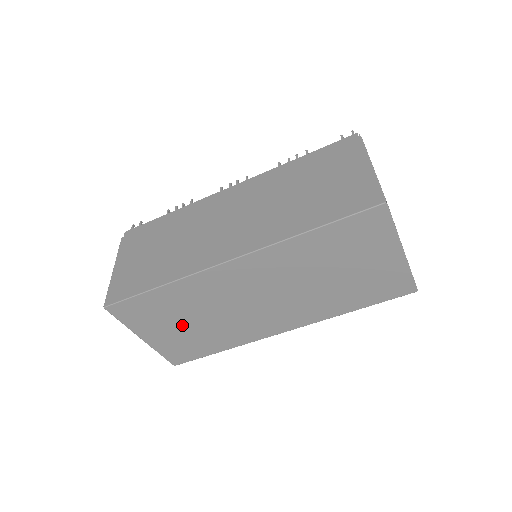
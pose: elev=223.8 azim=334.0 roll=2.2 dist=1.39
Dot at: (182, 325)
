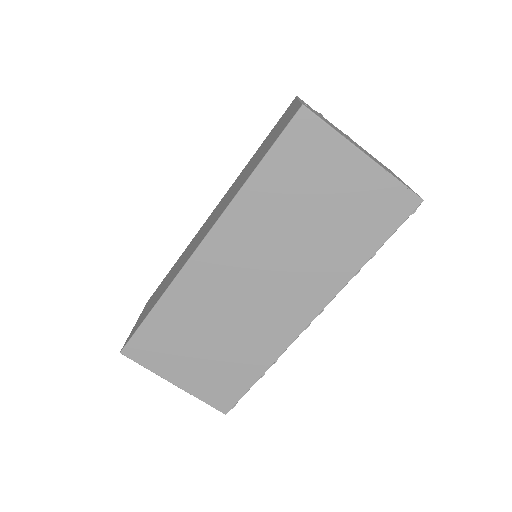
Dot at: (202, 350)
